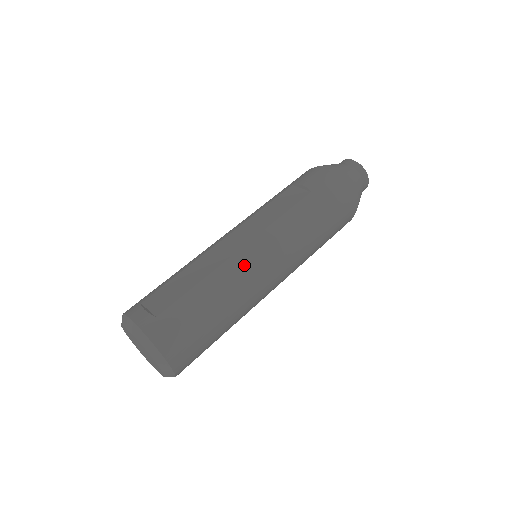
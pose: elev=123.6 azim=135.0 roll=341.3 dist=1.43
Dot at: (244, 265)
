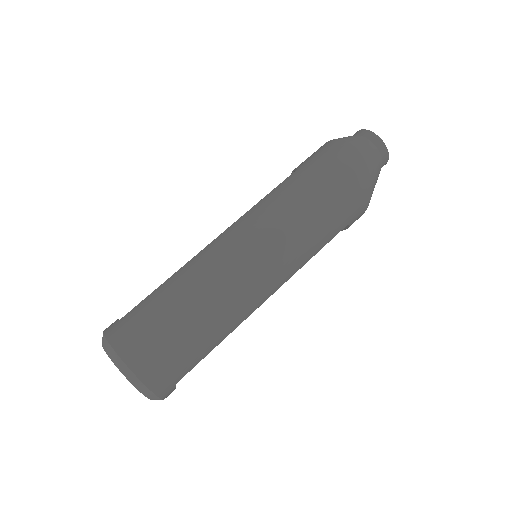
Dot at: (213, 251)
